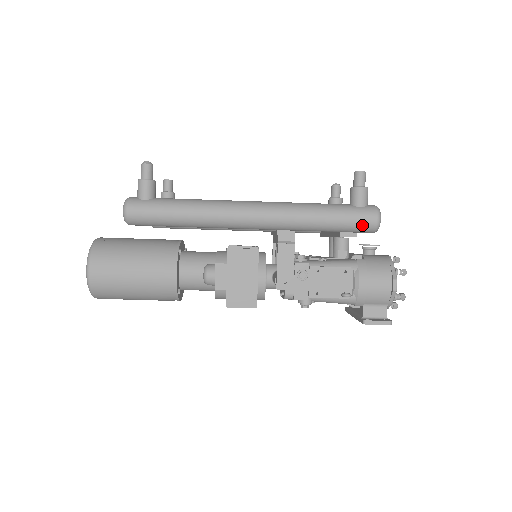
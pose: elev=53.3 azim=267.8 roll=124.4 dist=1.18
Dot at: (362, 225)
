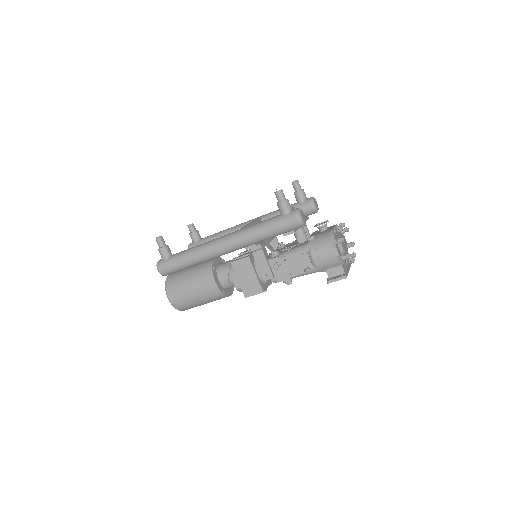
Dot at: (291, 227)
